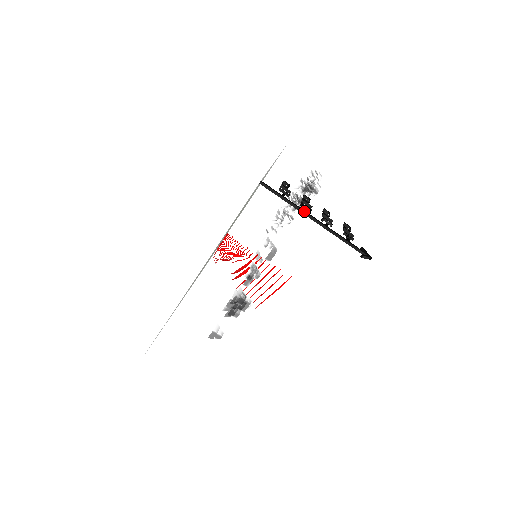
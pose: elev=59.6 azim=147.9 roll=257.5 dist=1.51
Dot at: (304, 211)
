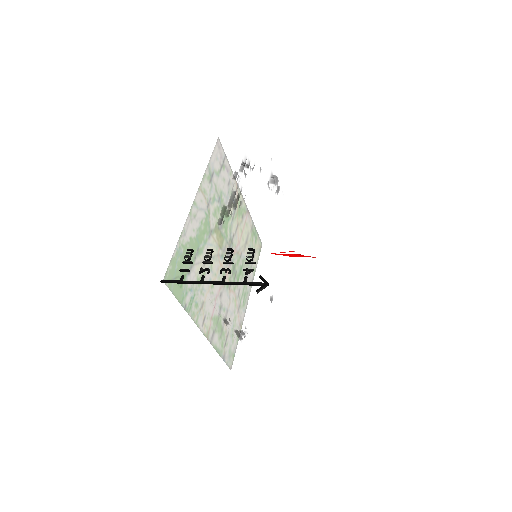
Dot at: (200, 283)
